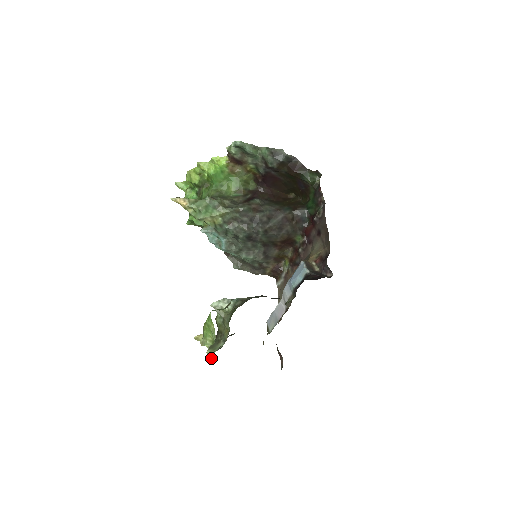
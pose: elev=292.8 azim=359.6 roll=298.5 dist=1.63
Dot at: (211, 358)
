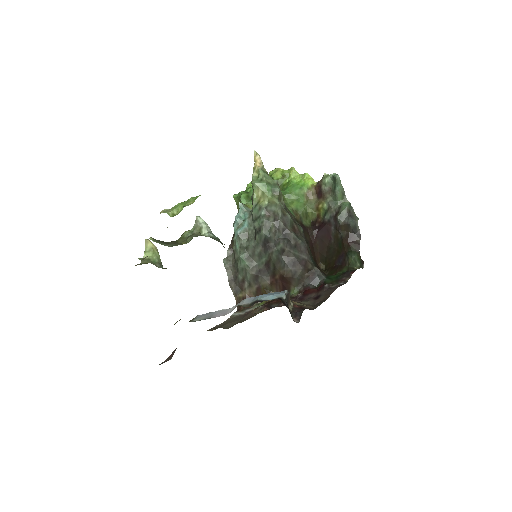
Dot at: (140, 258)
